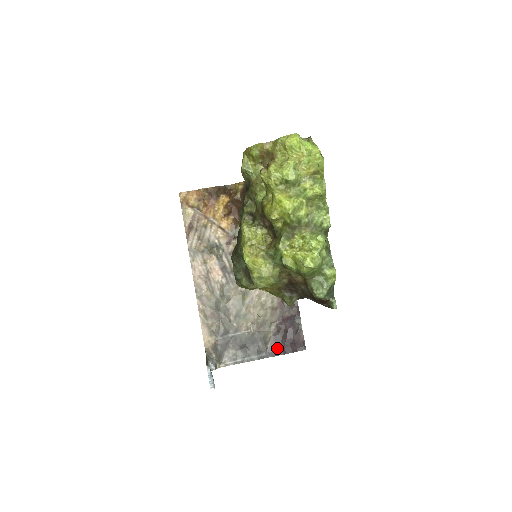
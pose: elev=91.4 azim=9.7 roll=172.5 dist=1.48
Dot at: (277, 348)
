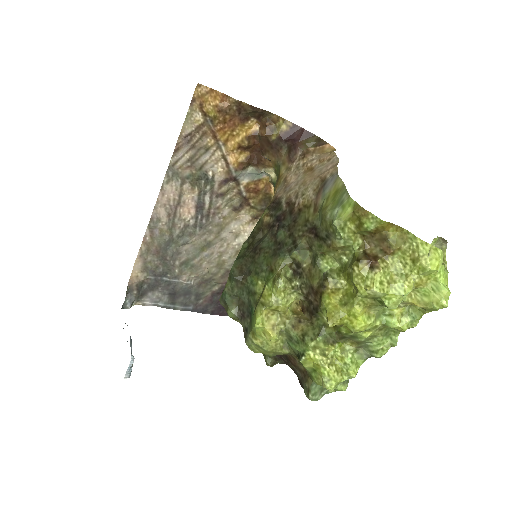
Dot at: (208, 307)
